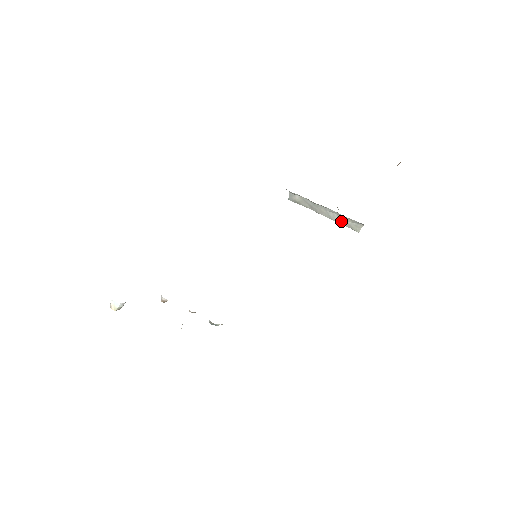
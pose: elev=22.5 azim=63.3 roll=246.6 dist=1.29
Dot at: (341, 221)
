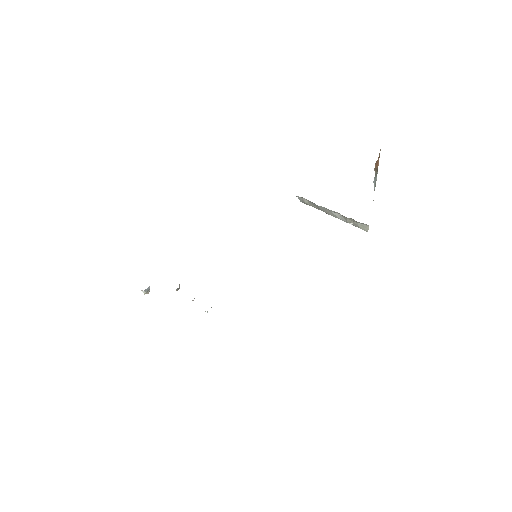
Dot at: (348, 221)
